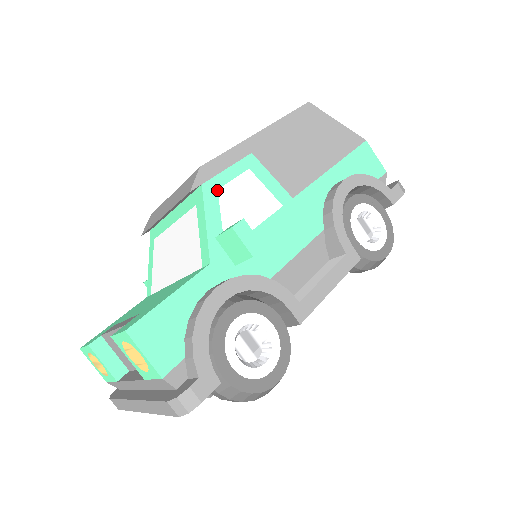
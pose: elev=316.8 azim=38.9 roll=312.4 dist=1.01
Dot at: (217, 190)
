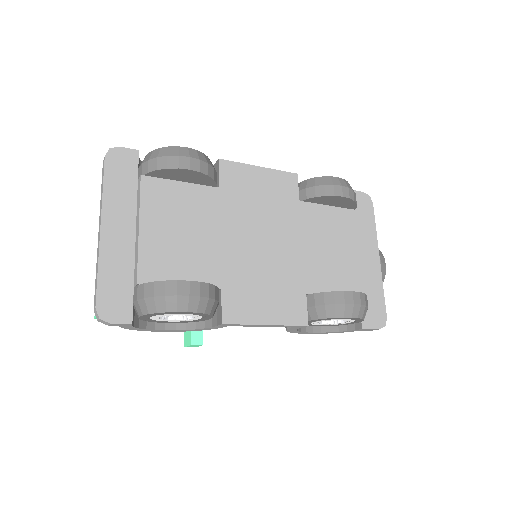
Dot at: occluded
